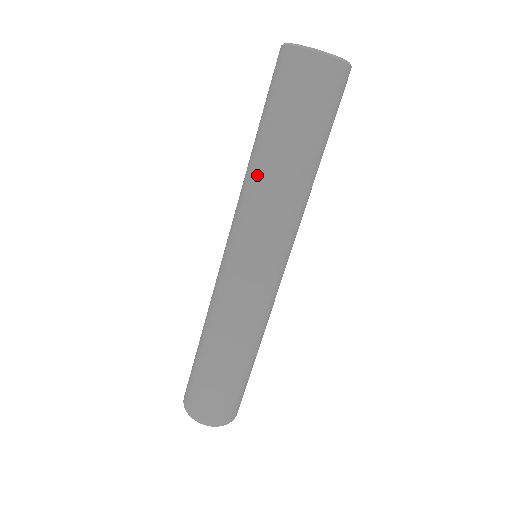
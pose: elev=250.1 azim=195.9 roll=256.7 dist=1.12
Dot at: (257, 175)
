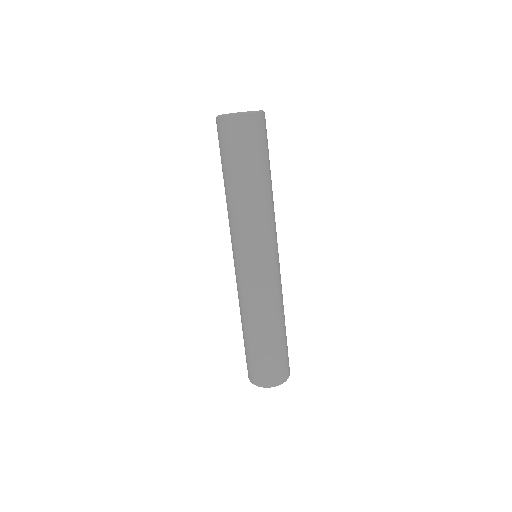
Dot at: (243, 202)
